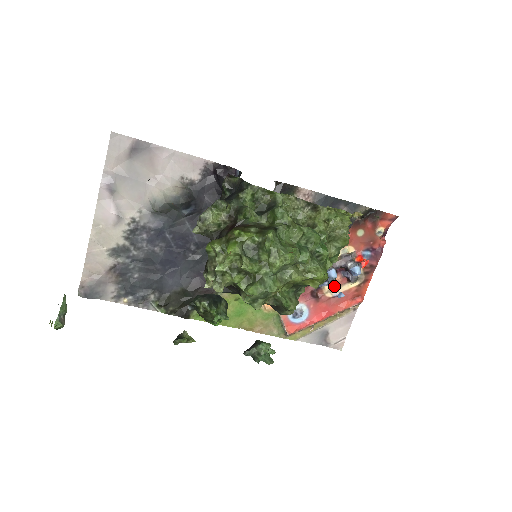
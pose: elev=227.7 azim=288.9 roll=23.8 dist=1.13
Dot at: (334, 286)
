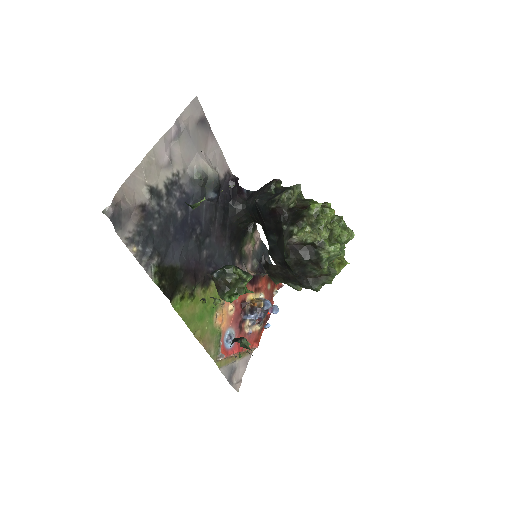
Dot at: (255, 321)
